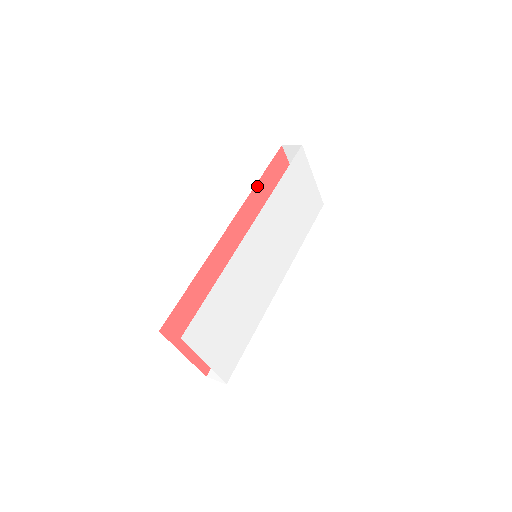
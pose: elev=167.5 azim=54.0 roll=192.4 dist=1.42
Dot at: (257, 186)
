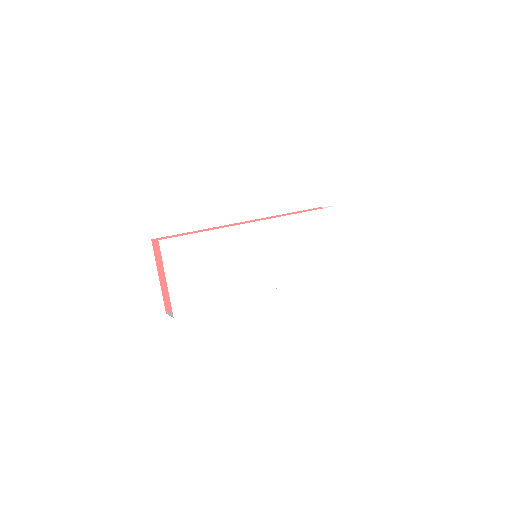
Dot at: occluded
